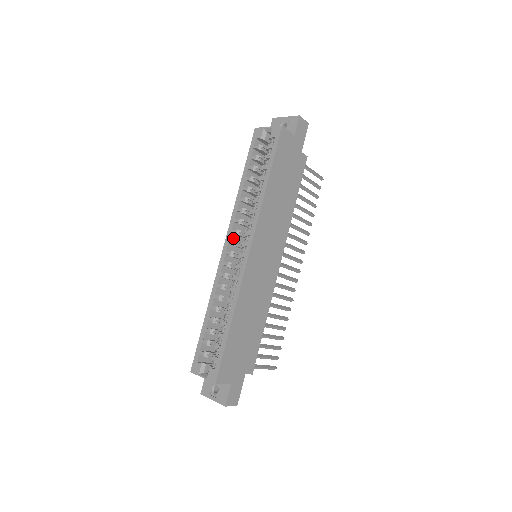
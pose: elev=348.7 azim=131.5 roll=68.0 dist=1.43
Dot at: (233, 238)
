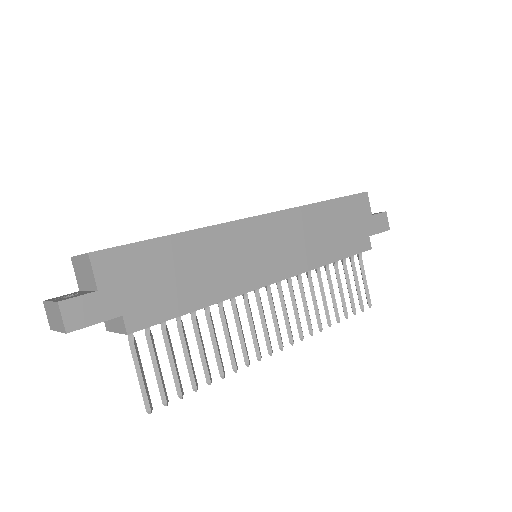
Dot at: occluded
